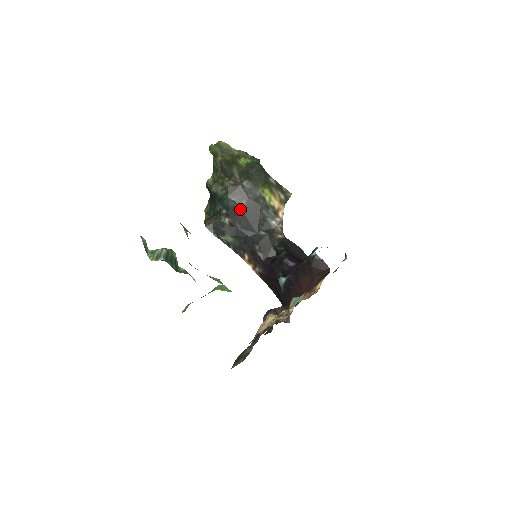
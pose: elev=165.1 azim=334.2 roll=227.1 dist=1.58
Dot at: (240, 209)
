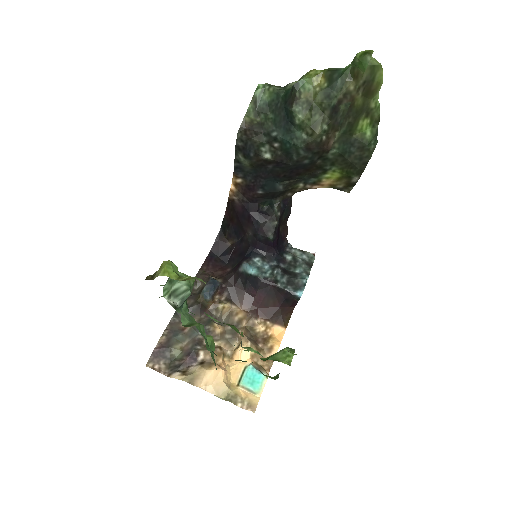
Dot at: (293, 162)
